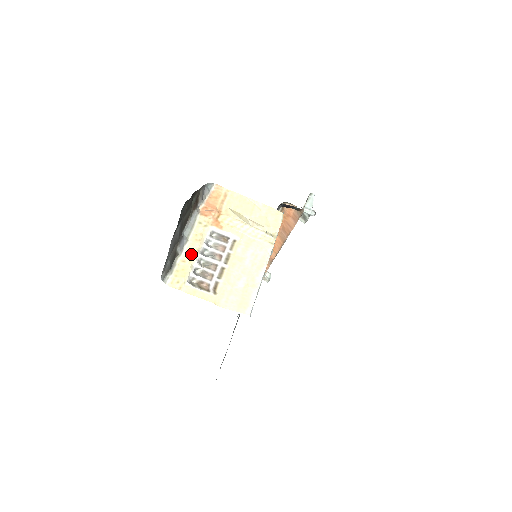
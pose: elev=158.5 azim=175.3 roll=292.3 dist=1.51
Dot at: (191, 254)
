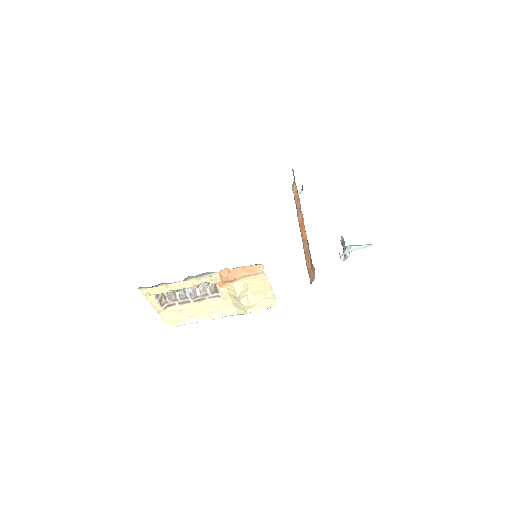
Dot at: (177, 288)
